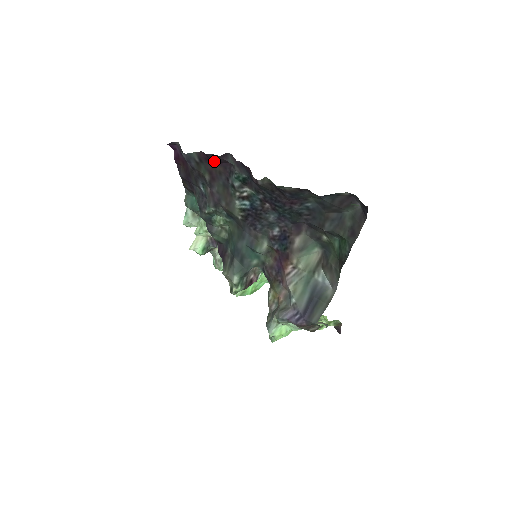
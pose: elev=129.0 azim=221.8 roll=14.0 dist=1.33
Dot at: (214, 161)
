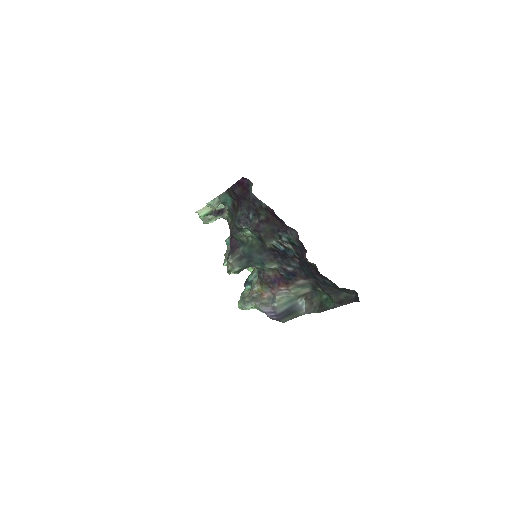
Dot at: (278, 219)
